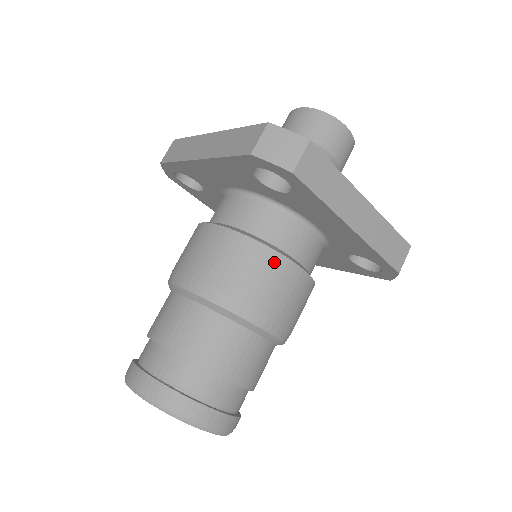
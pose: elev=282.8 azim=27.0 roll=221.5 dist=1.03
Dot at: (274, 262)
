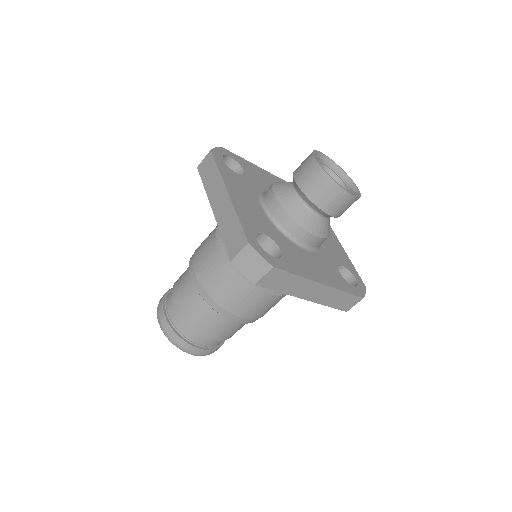
Dot at: (252, 292)
